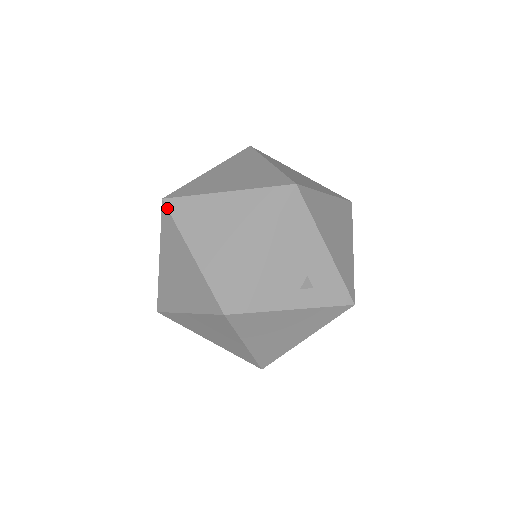
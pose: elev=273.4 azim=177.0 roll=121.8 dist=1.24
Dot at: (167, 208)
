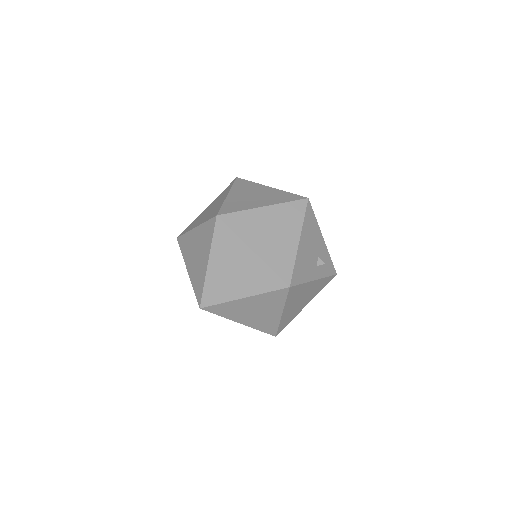
Dot at: (223, 222)
